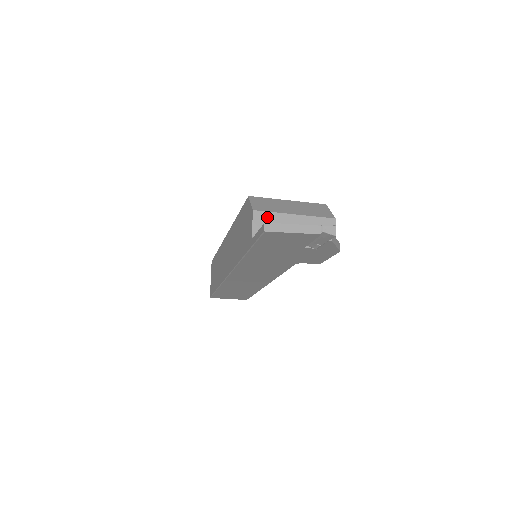
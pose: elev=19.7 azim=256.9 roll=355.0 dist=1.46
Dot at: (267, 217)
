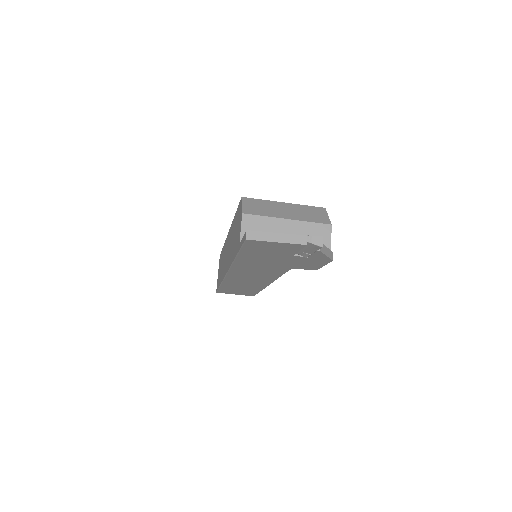
Dot at: (257, 221)
